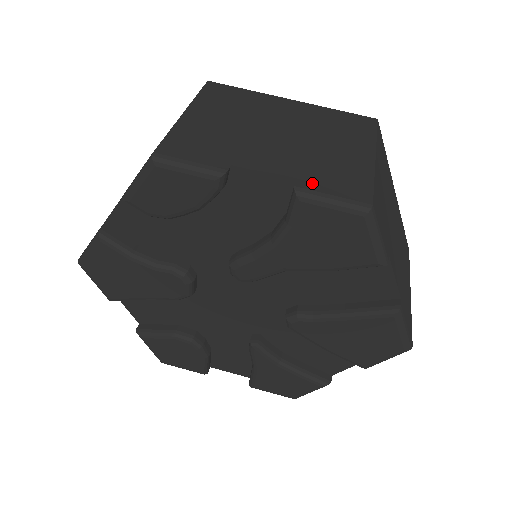
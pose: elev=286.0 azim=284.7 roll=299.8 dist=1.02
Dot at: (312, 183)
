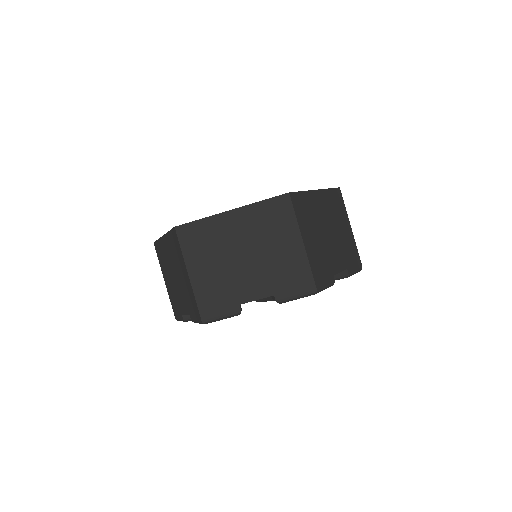
Dot at: (282, 292)
